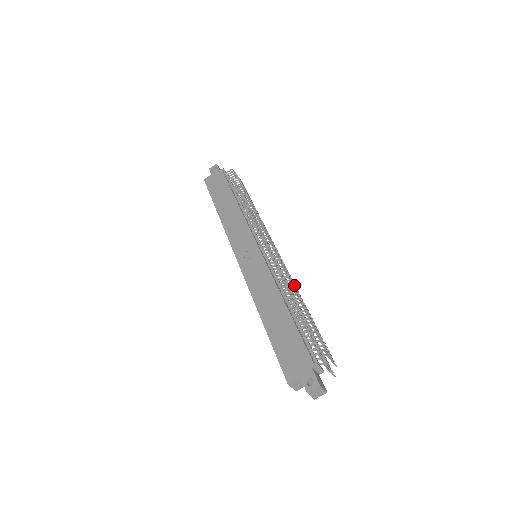
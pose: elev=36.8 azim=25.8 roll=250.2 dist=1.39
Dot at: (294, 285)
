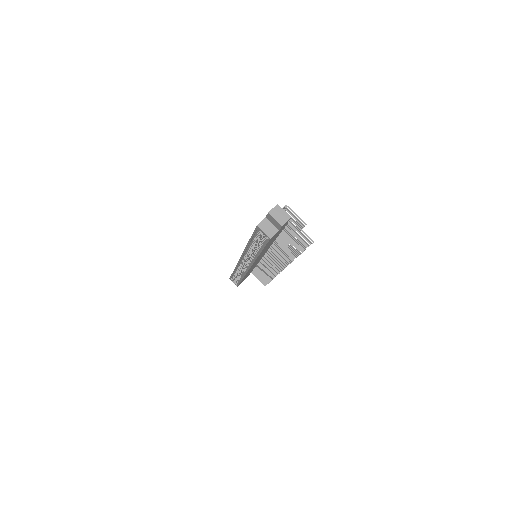
Dot at: occluded
